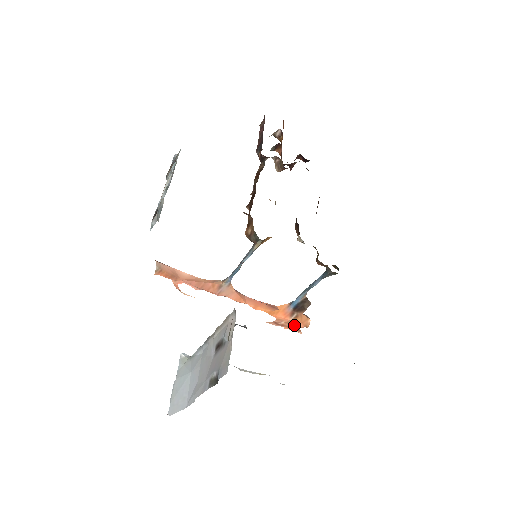
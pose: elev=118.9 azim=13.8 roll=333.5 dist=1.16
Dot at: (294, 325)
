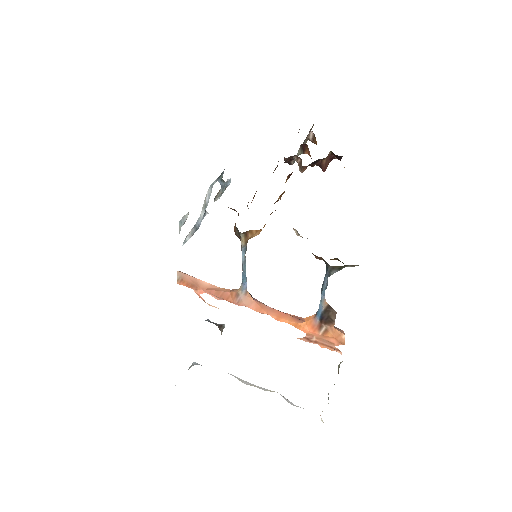
Dot at: (329, 342)
